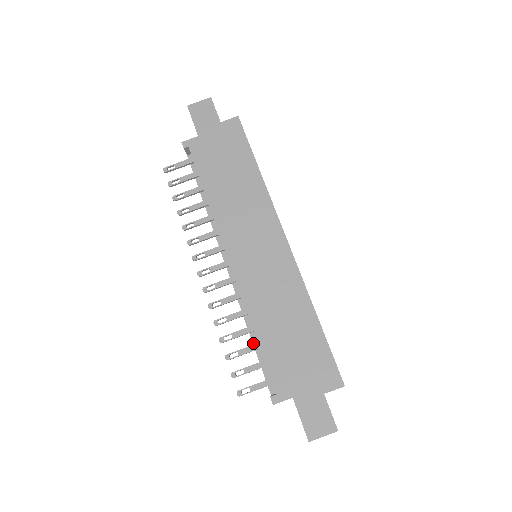
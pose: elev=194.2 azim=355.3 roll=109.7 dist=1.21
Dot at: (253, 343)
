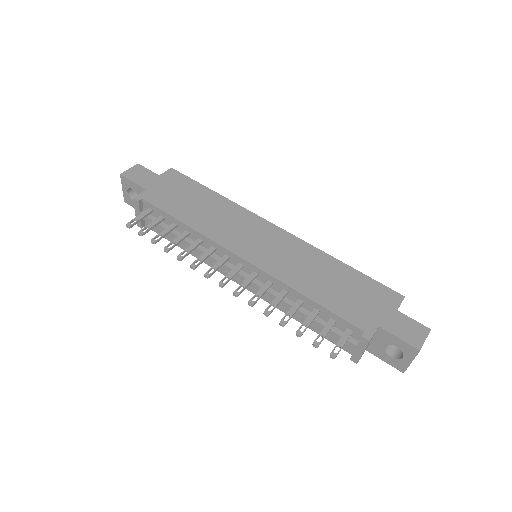
Dot at: occluded
